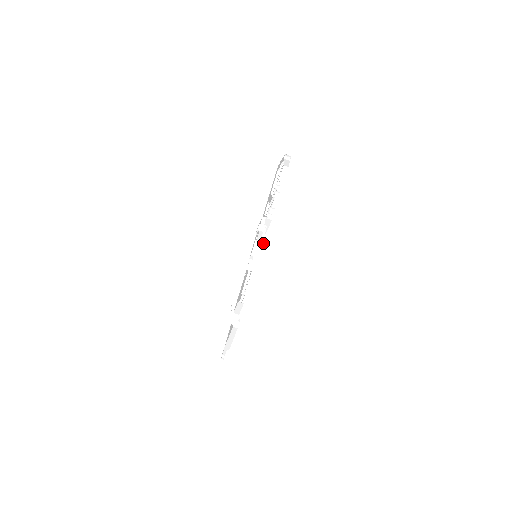
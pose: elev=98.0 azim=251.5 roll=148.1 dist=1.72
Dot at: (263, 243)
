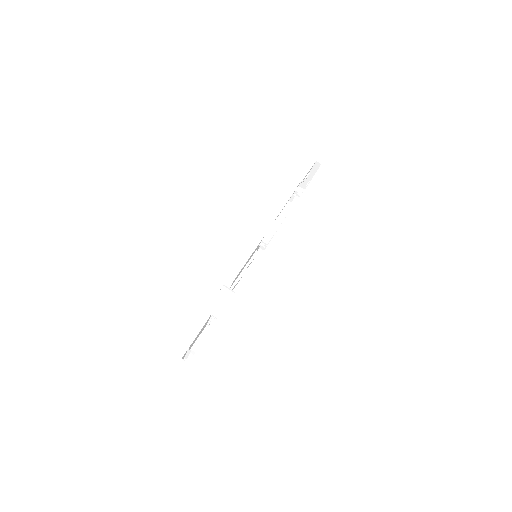
Dot at: (250, 269)
